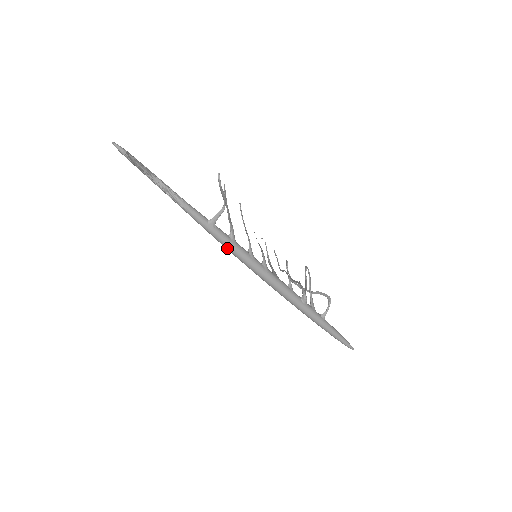
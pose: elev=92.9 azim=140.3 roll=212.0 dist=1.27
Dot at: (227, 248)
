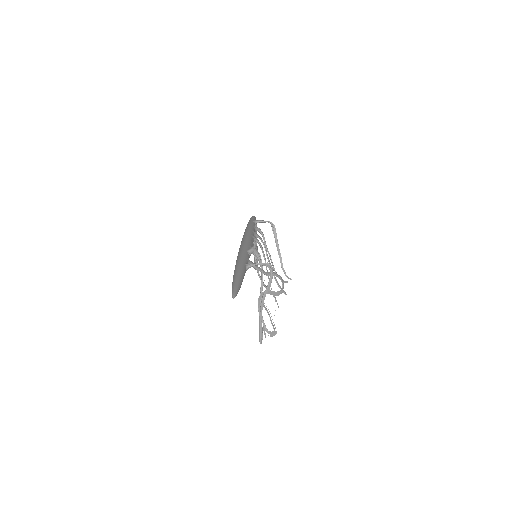
Dot at: occluded
